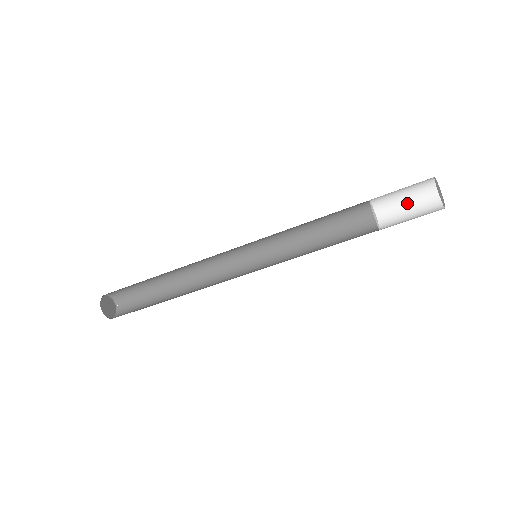
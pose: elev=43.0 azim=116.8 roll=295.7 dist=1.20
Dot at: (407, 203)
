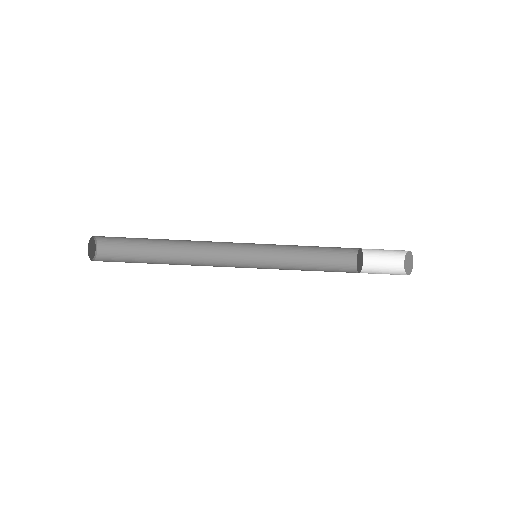
Dot at: (381, 260)
